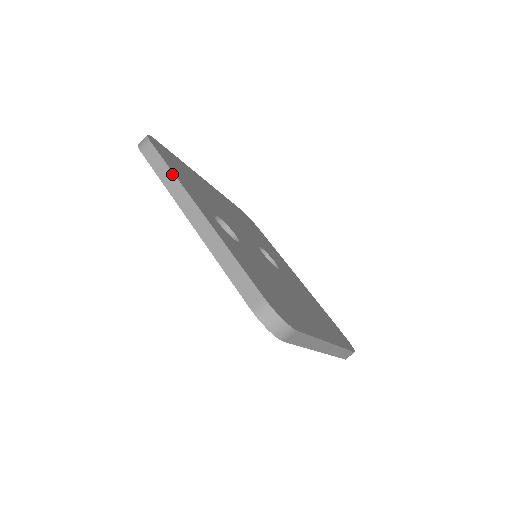
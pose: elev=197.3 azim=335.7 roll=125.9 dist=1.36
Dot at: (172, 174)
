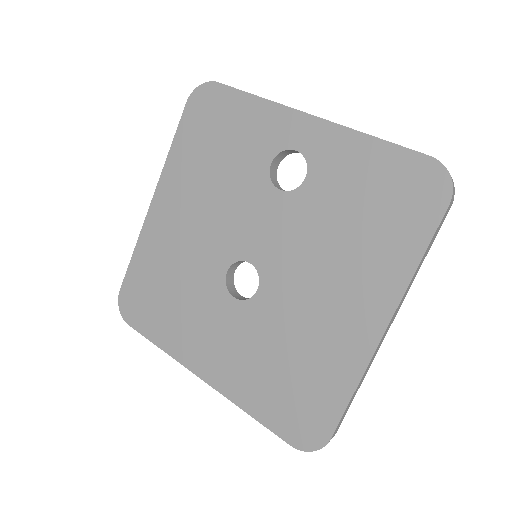
Dot at: occluded
